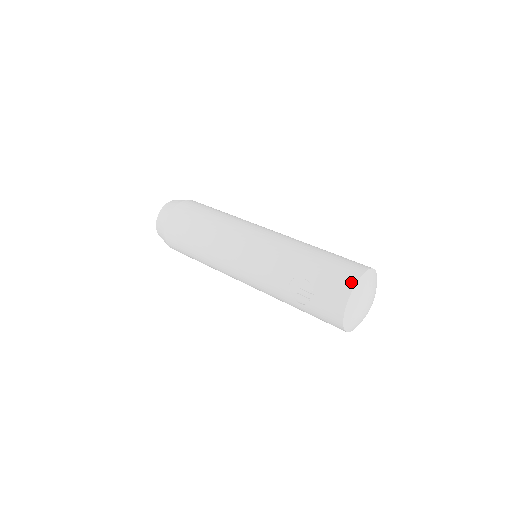
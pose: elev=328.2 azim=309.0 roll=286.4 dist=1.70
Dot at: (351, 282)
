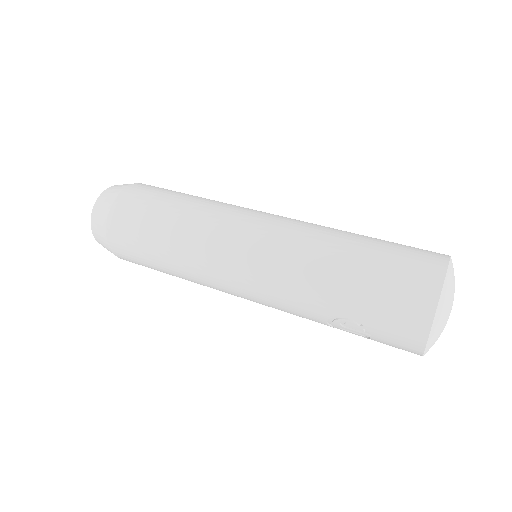
Dot at: (423, 323)
